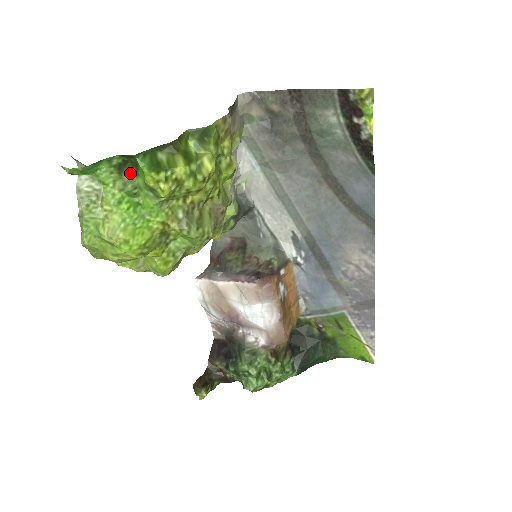
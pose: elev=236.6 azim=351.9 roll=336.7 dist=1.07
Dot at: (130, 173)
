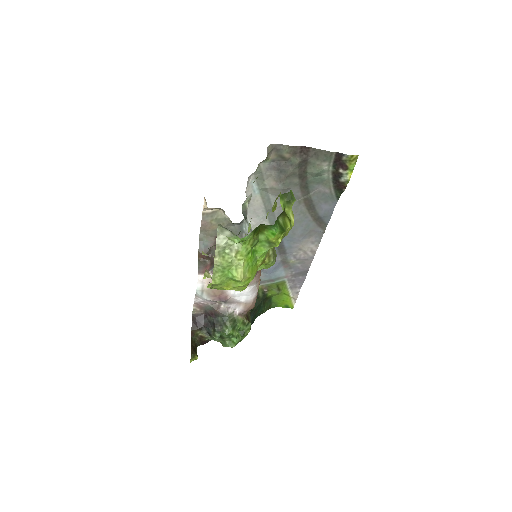
Dot at: (258, 233)
